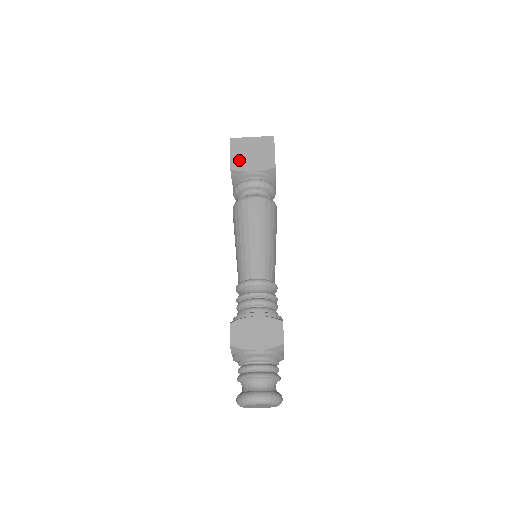
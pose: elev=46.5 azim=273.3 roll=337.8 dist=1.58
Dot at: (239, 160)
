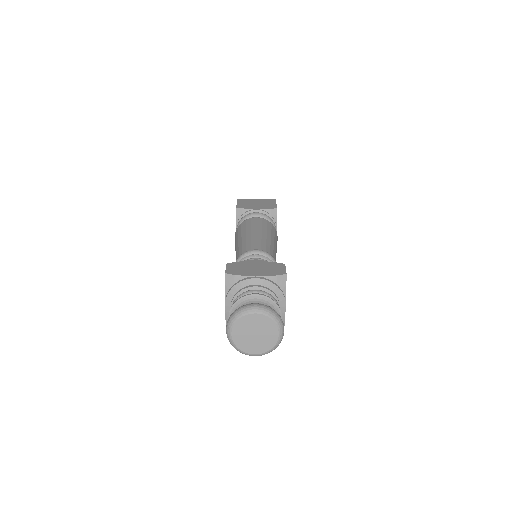
Dot at: (244, 205)
